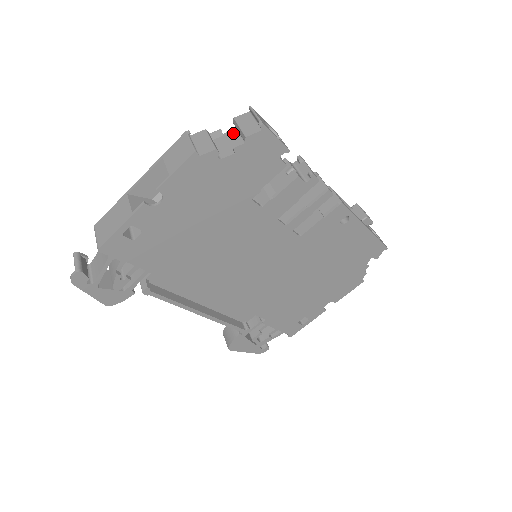
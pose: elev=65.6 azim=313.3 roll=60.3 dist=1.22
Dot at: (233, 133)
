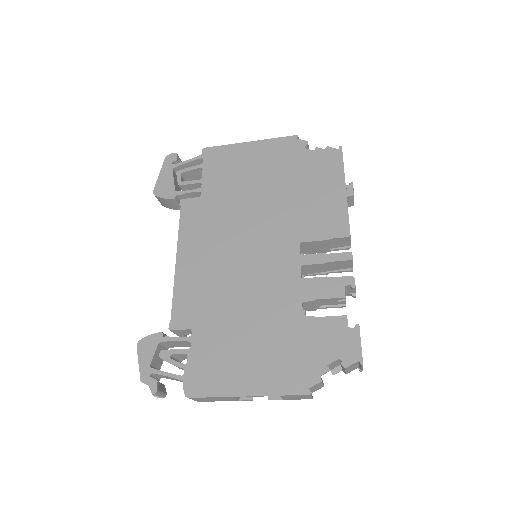
Dot at: (335, 362)
